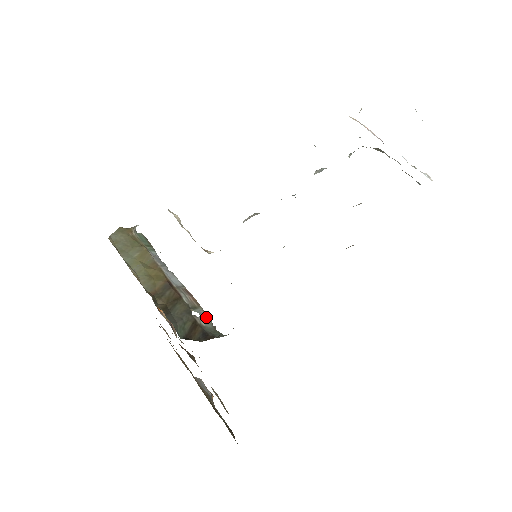
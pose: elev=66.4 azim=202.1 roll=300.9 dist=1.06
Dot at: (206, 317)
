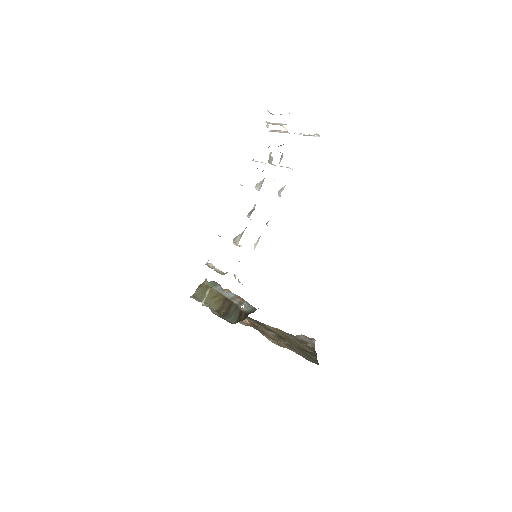
Dot at: (248, 305)
